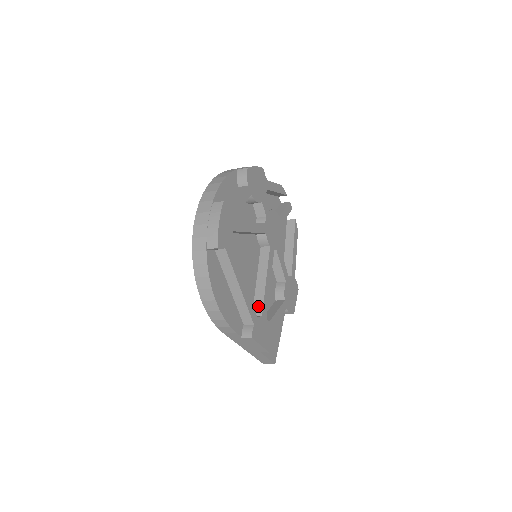
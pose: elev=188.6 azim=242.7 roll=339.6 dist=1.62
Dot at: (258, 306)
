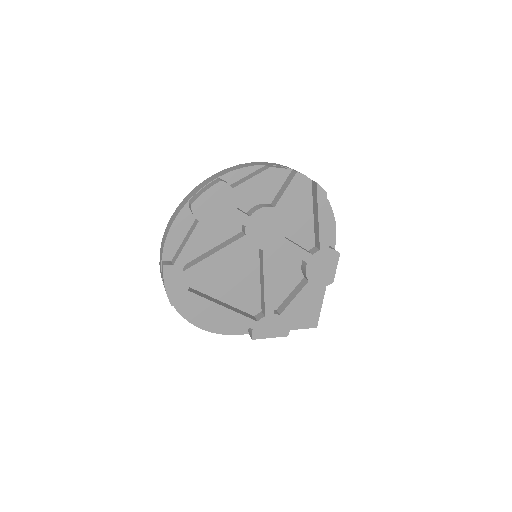
Dot at: (263, 306)
